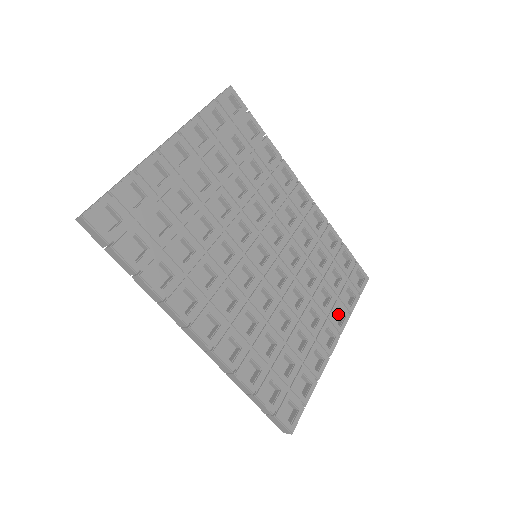
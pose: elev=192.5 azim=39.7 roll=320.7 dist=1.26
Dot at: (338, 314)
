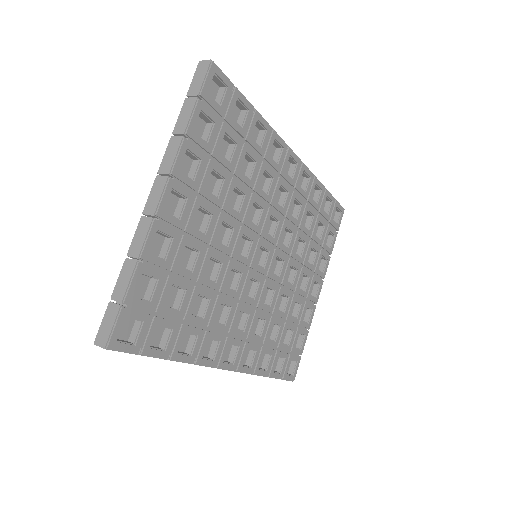
Dot at: occluded
